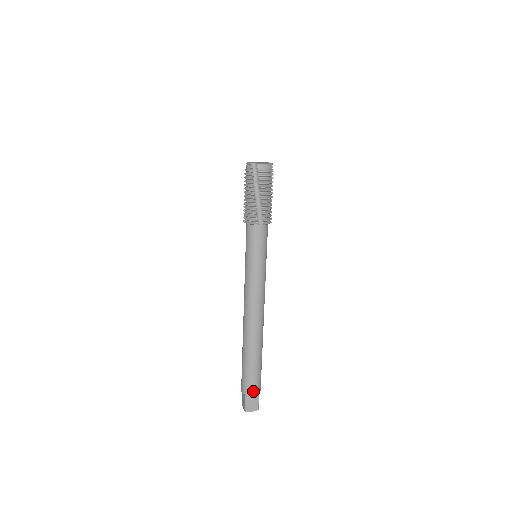
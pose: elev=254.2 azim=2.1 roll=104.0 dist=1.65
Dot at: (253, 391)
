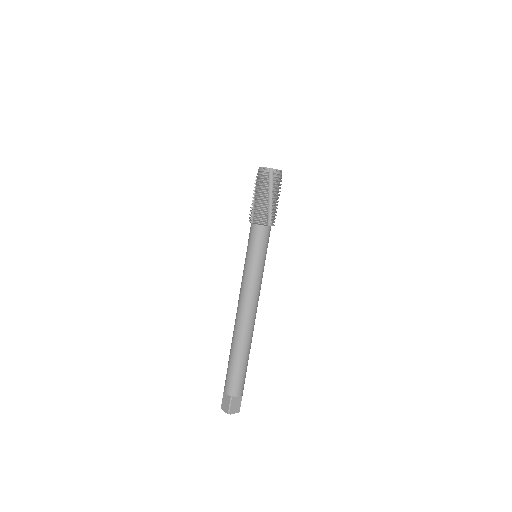
Dot at: (239, 391)
